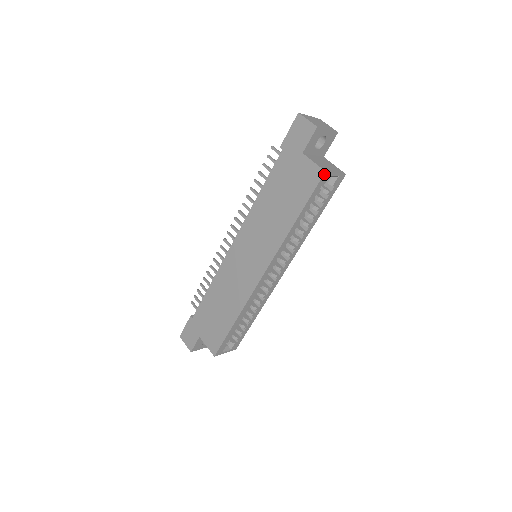
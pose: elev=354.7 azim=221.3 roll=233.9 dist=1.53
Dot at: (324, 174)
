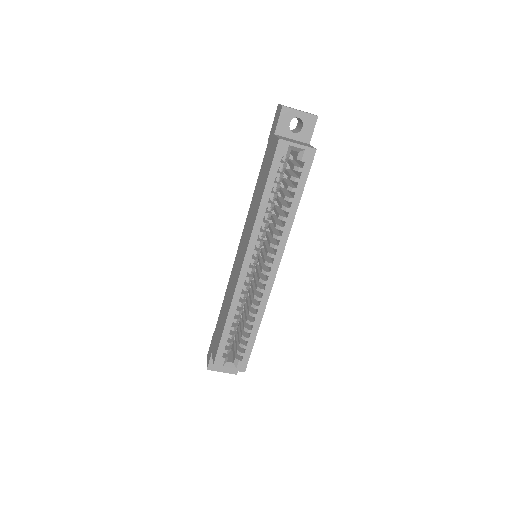
Dot at: (279, 142)
